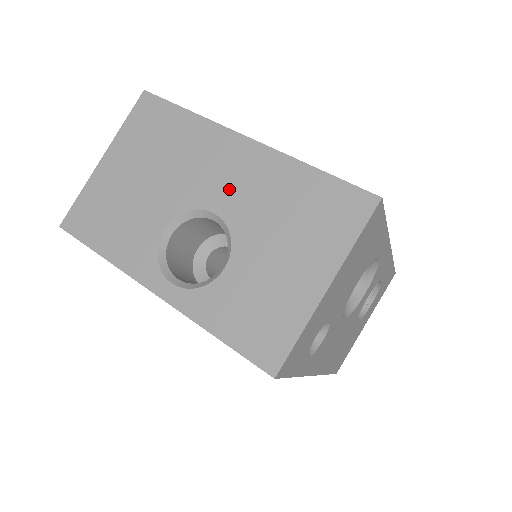
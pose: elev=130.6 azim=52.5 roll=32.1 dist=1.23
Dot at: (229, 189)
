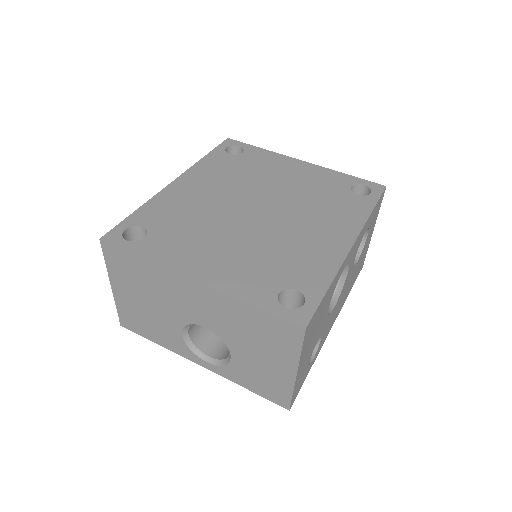
Dot at: (204, 314)
